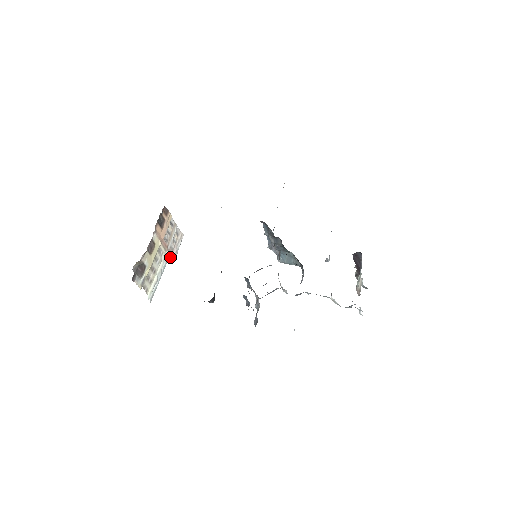
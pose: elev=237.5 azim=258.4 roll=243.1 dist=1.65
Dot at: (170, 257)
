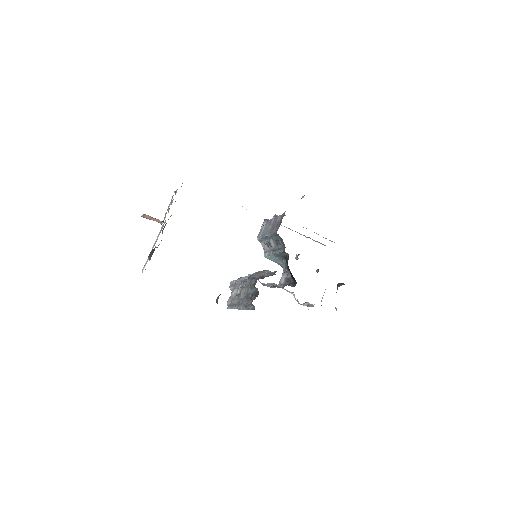
Dot at: (160, 221)
